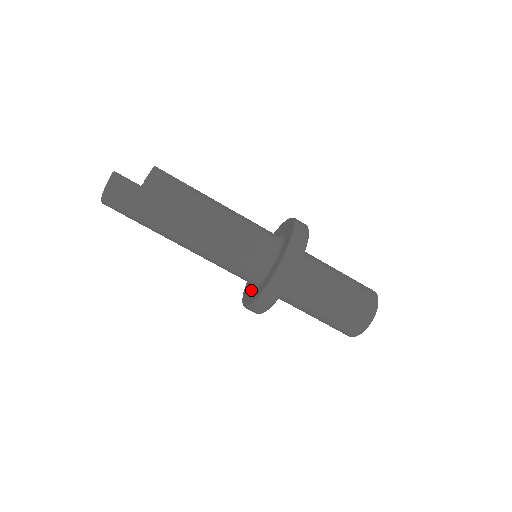
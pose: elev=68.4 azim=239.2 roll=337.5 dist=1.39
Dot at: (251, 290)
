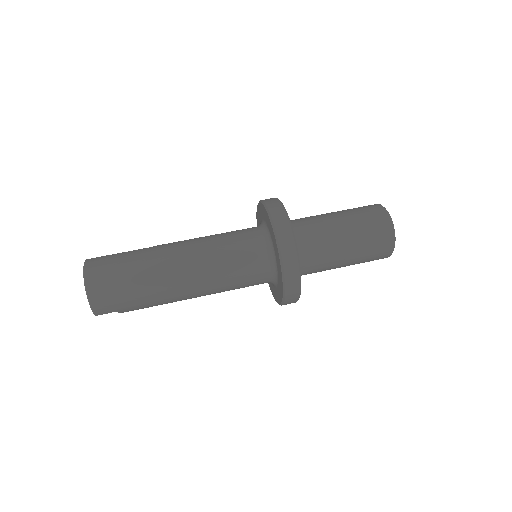
Dot at: (276, 264)
